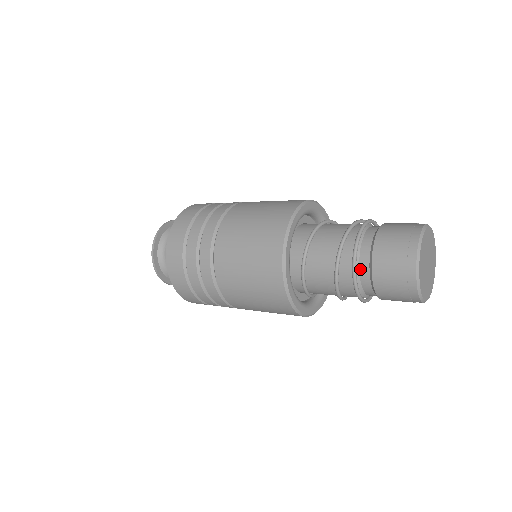
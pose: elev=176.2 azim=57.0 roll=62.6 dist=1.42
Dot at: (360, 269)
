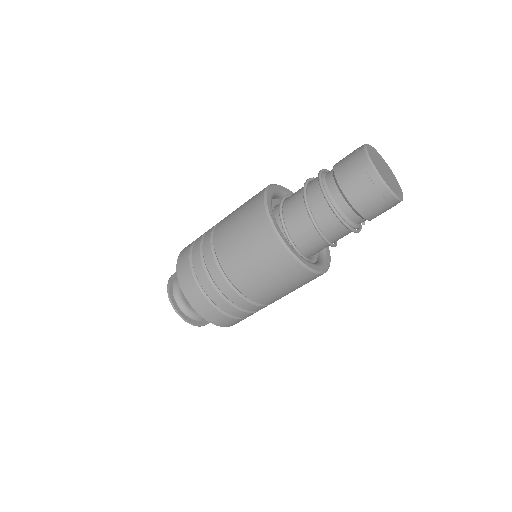
Dot at: occluded
